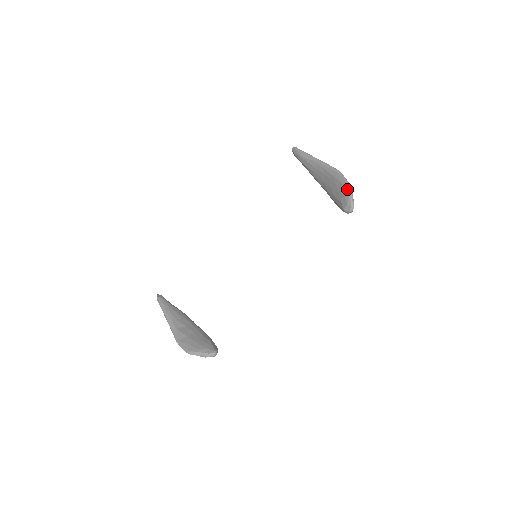
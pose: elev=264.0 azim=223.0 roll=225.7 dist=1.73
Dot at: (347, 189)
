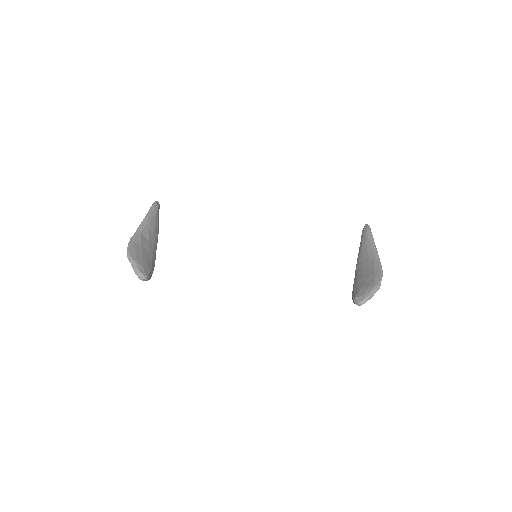
Dot at: (375, 286)
